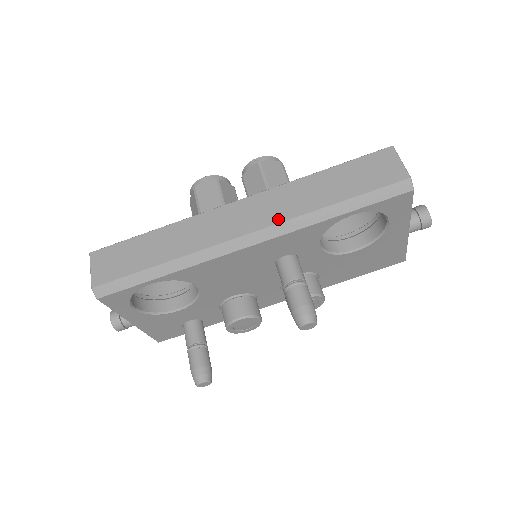
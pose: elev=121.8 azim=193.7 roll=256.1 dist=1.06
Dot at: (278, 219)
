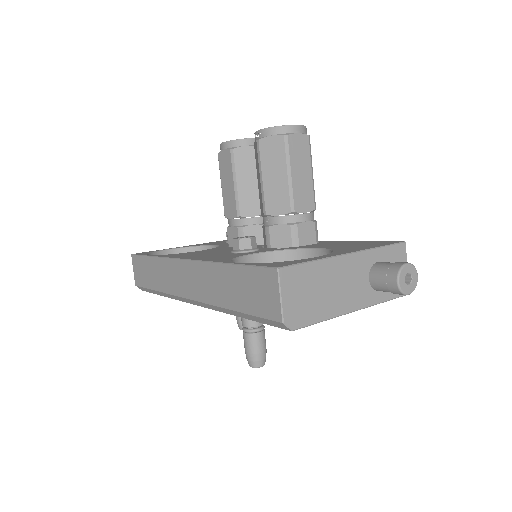
Dot at: (202, 298)
